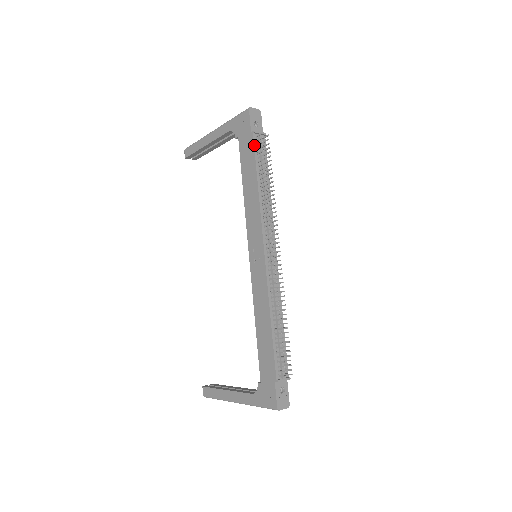
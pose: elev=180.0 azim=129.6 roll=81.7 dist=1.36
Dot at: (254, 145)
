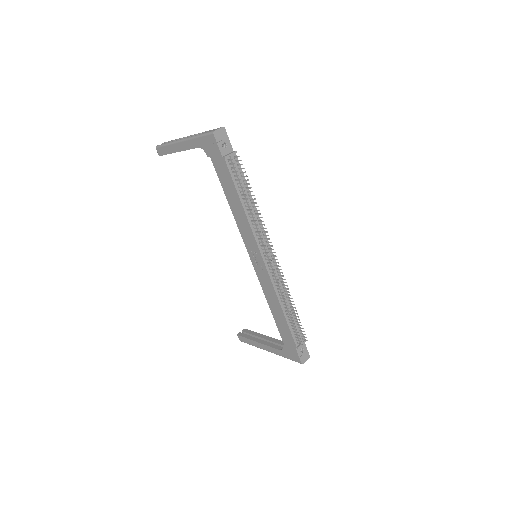
Dot at: (229, 170)
